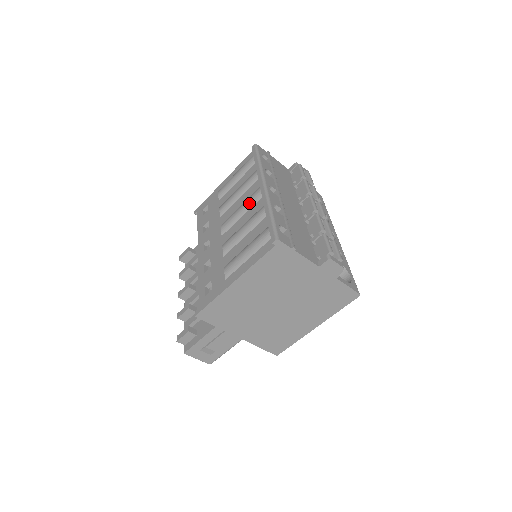
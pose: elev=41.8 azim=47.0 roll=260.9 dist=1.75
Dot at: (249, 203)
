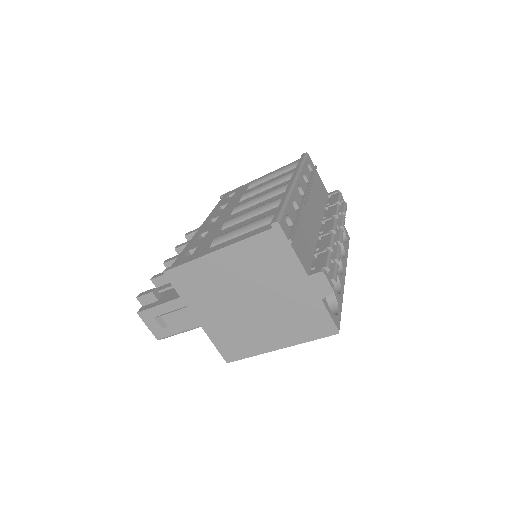
Dot at: (271, 193)
